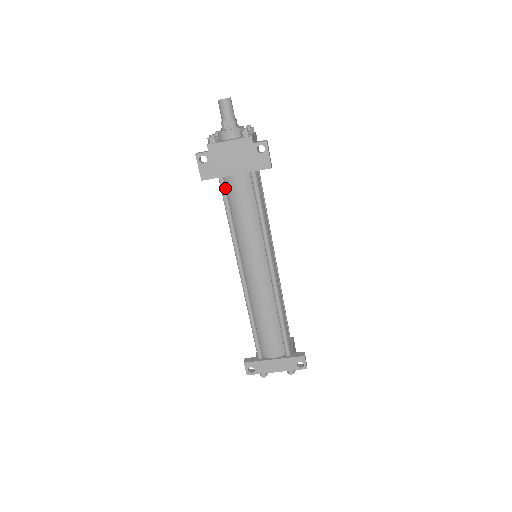
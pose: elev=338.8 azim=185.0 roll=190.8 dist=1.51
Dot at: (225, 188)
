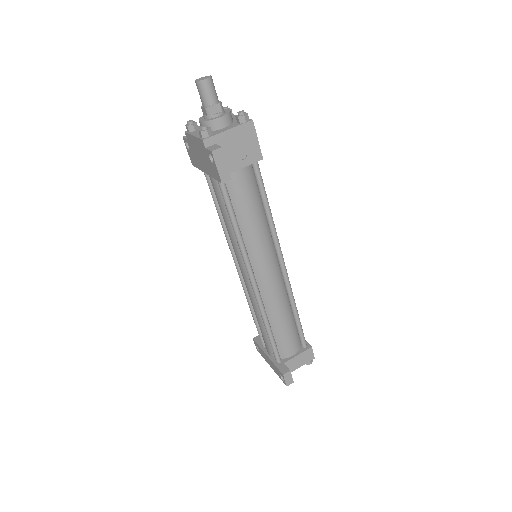
Dot at: (209, 181)
